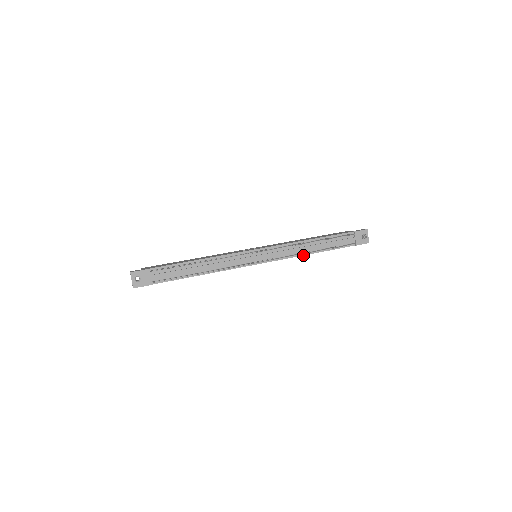
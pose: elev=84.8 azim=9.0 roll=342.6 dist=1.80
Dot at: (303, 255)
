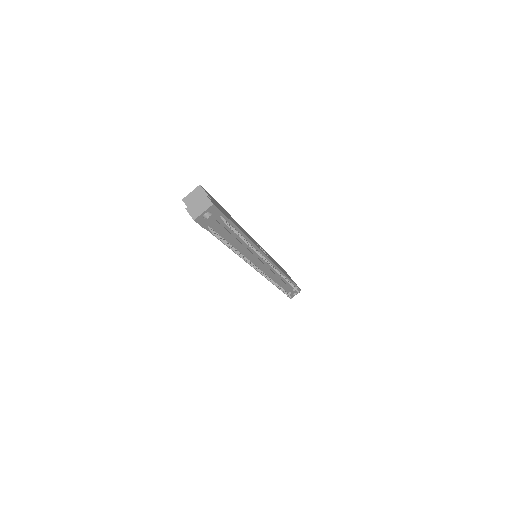
Dot at: occluded
